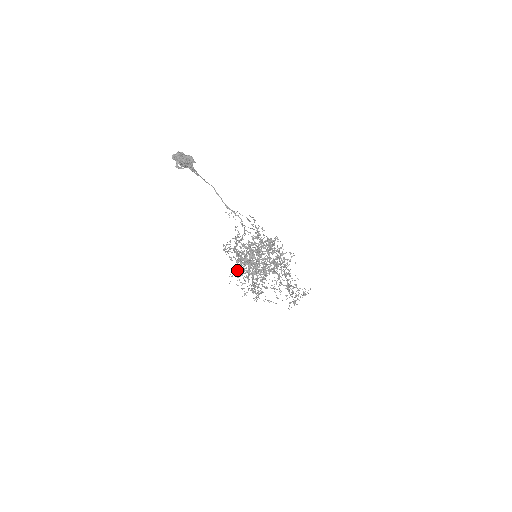
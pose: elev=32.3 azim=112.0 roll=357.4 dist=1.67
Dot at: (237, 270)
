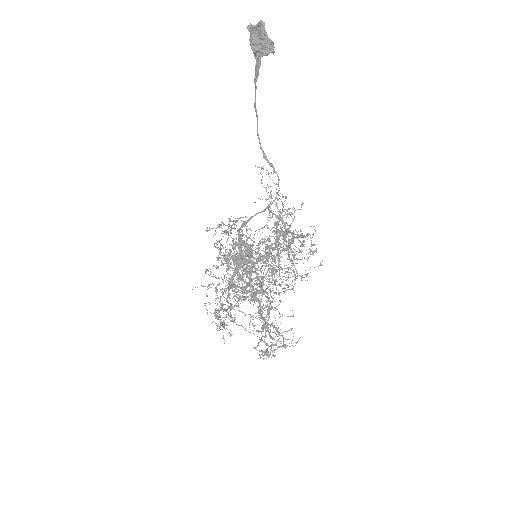
Dot at: occluded
